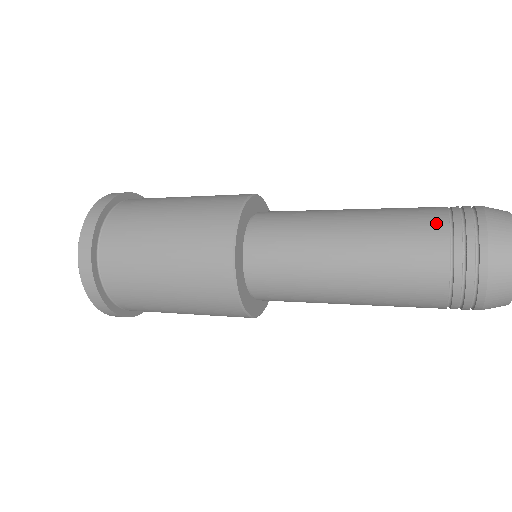
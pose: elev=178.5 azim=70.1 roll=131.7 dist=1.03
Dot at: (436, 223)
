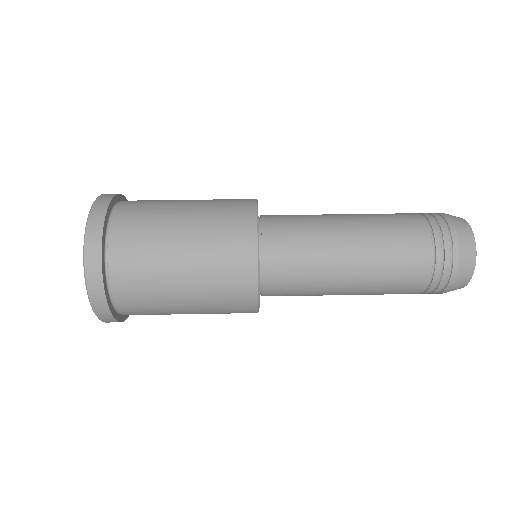
Dot at: (422, 271)
